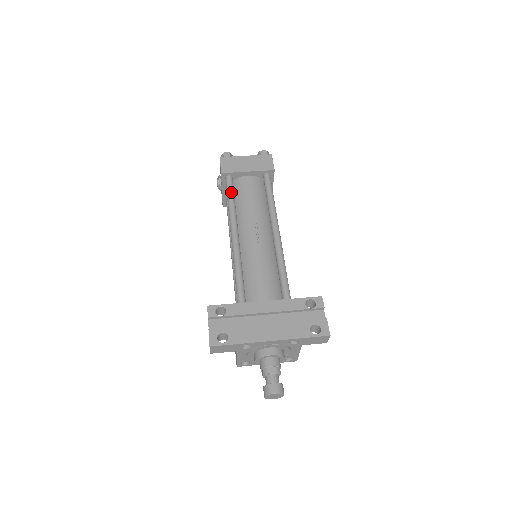
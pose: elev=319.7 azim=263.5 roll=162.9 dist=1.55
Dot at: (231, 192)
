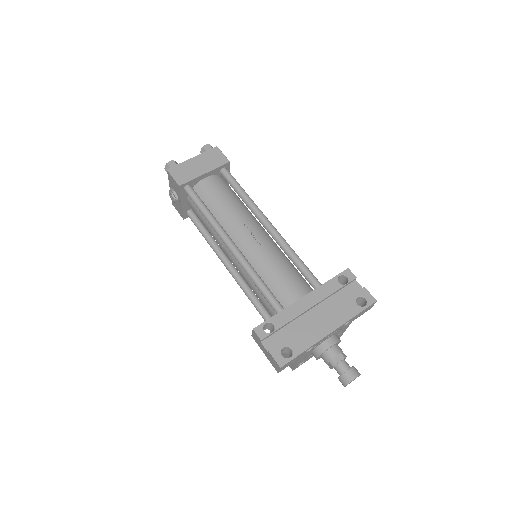
Dot at: (200, 202)
